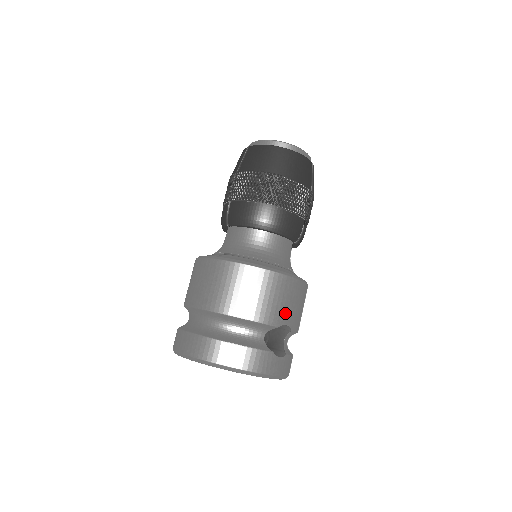
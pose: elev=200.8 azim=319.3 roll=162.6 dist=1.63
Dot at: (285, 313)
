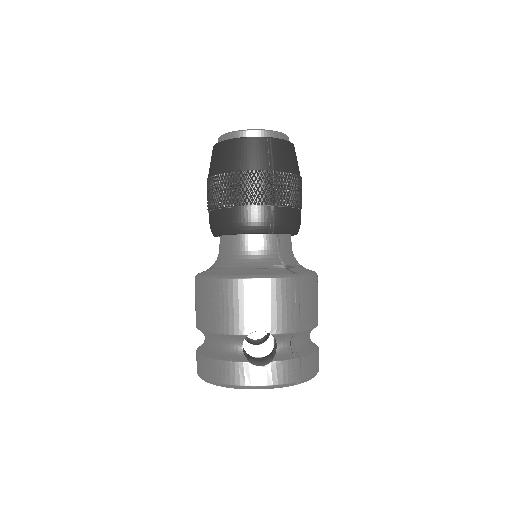
Dot at: (253, 319)
